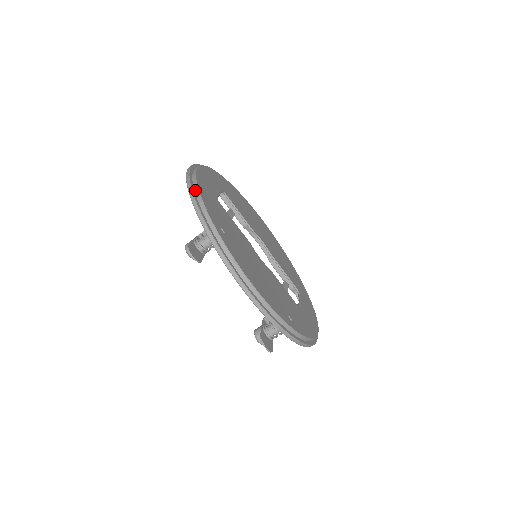
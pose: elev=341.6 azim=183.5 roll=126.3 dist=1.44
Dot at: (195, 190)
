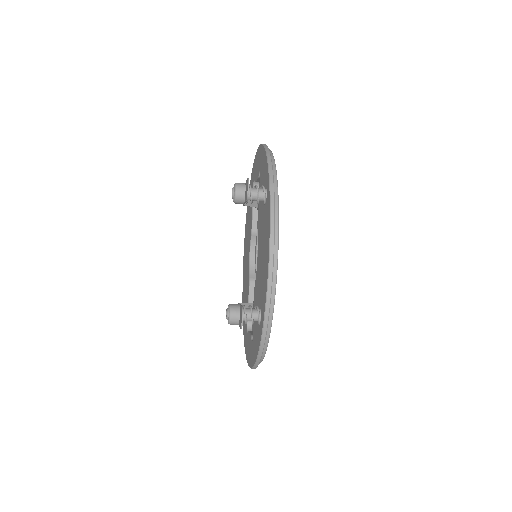
Dot at: occluded
